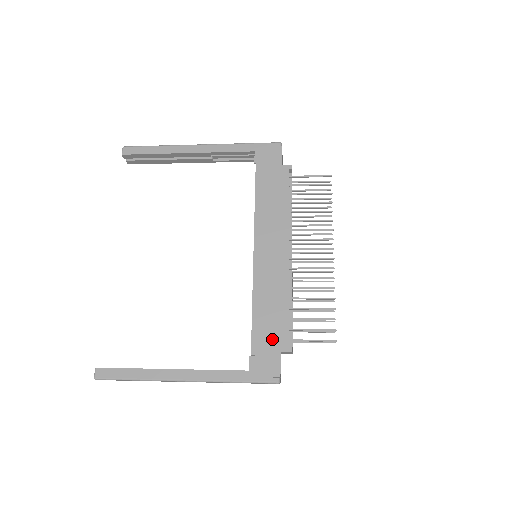
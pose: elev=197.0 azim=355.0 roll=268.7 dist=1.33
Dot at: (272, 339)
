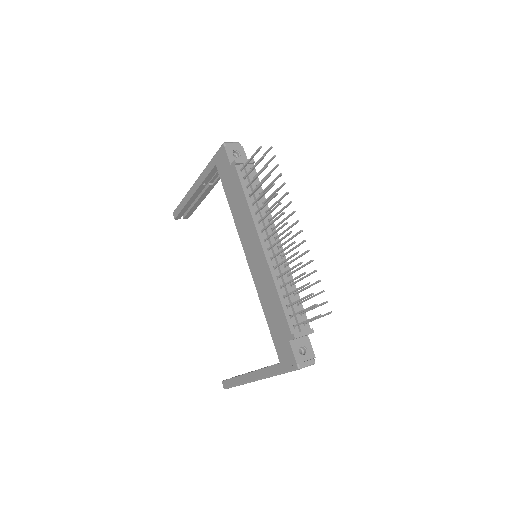
Dot at: (281, 331)
